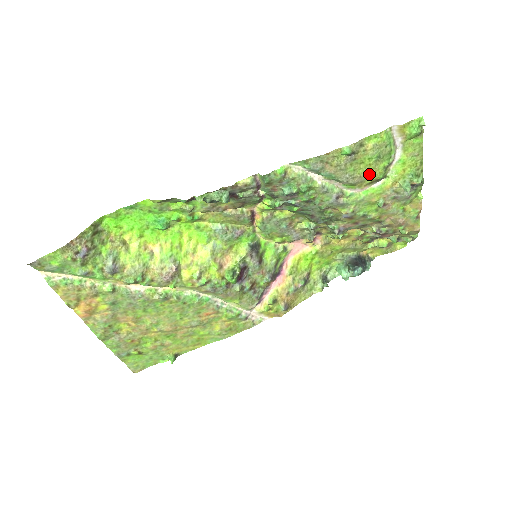
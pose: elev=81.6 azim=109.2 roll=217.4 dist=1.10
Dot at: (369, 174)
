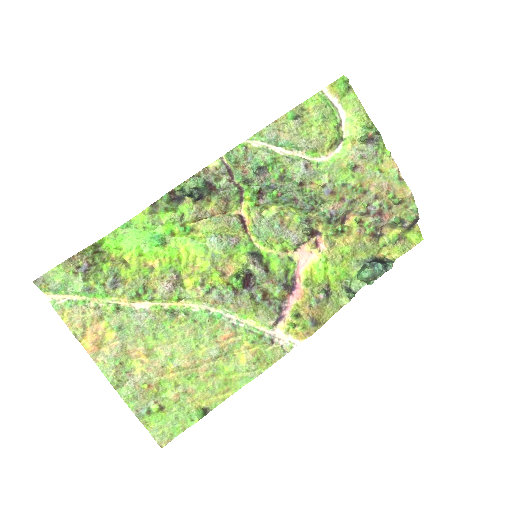
Dot at: (324, 136)
